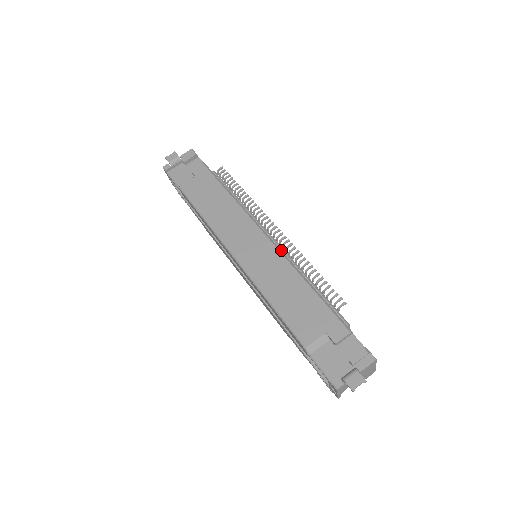
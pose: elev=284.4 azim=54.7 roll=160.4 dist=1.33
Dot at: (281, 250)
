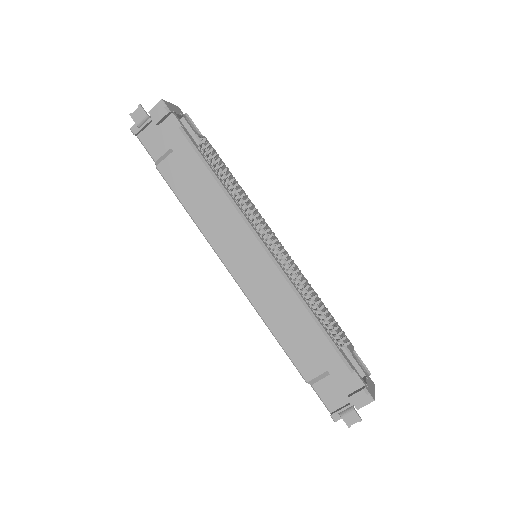
Dot at: (283, 266)
